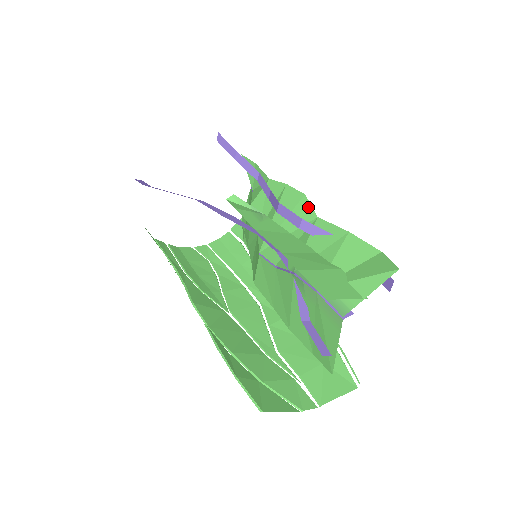
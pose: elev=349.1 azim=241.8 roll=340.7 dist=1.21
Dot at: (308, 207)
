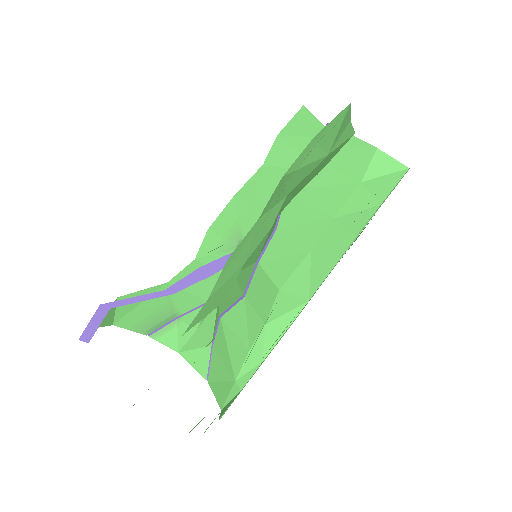
Dot at: occluded
